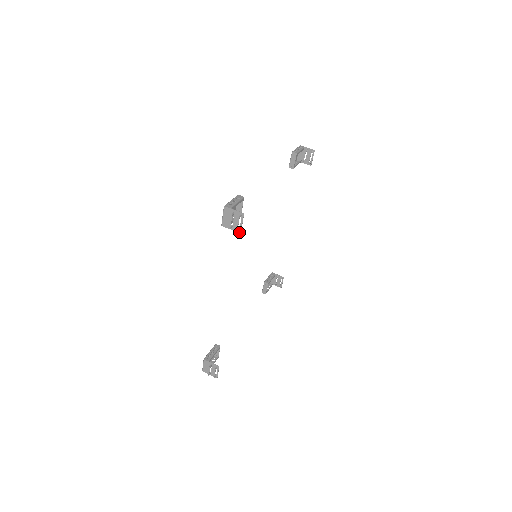
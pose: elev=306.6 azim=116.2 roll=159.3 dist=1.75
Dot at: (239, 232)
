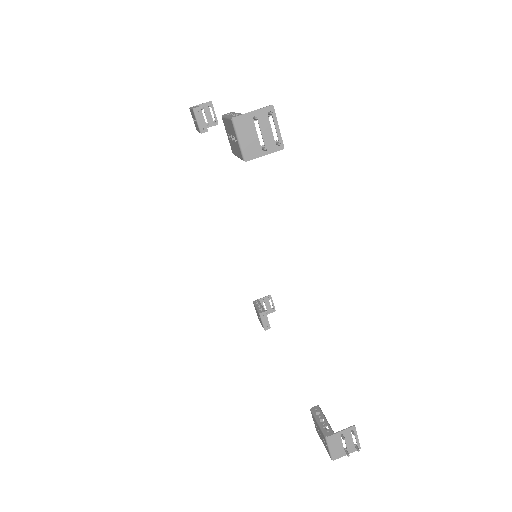
Dot at: (280, 149)
